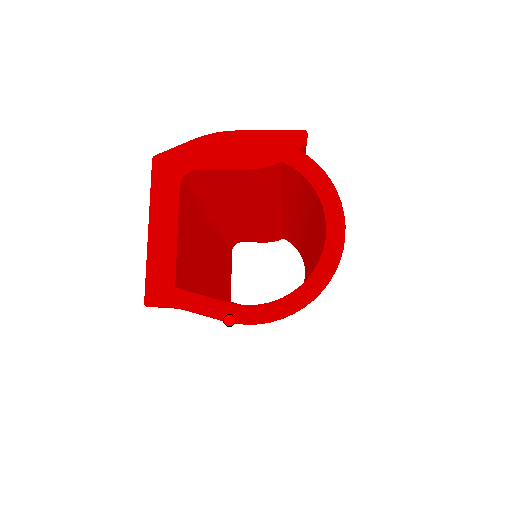
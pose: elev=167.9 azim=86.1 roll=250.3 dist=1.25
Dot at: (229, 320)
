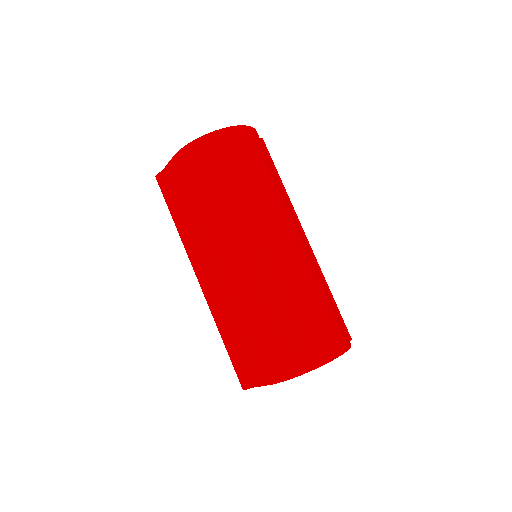
Dot at: (175, 155)
